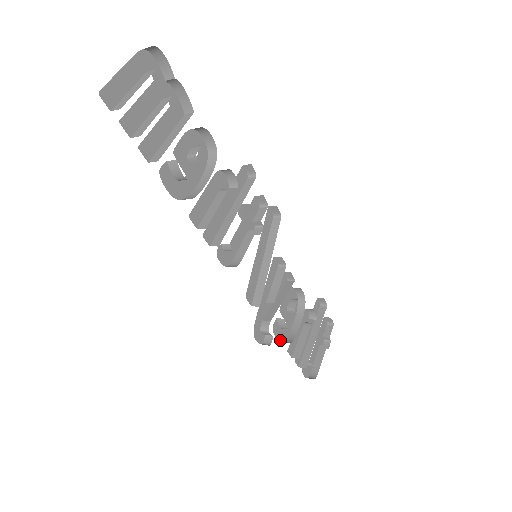
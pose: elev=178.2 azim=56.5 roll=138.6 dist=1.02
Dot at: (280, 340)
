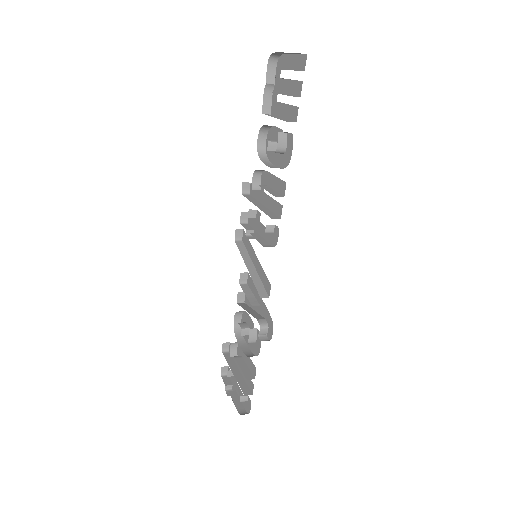
Dot at: occluded
